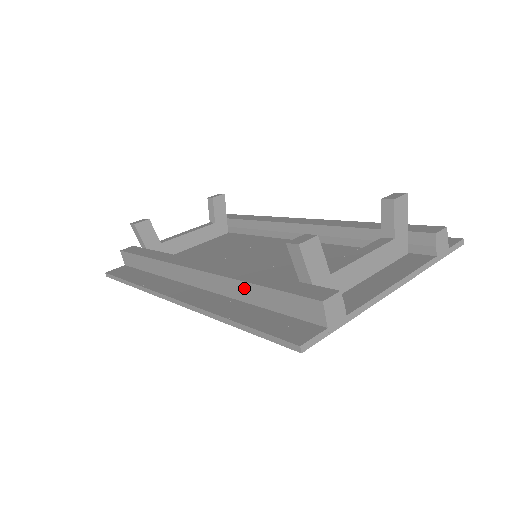
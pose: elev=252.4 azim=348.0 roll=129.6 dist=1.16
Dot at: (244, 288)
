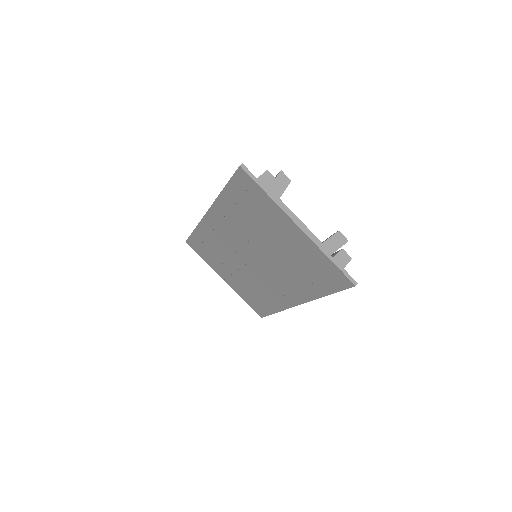
Dot at: occluded
